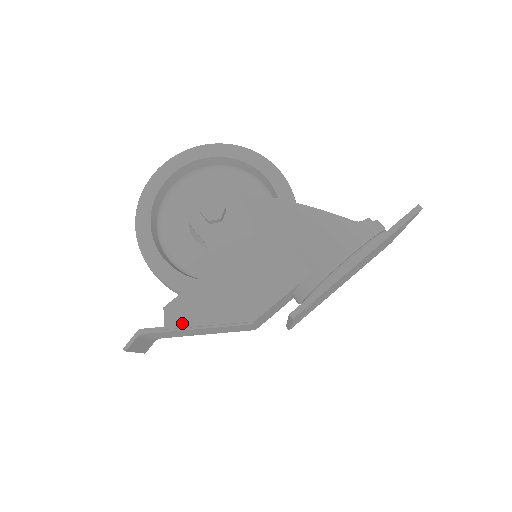
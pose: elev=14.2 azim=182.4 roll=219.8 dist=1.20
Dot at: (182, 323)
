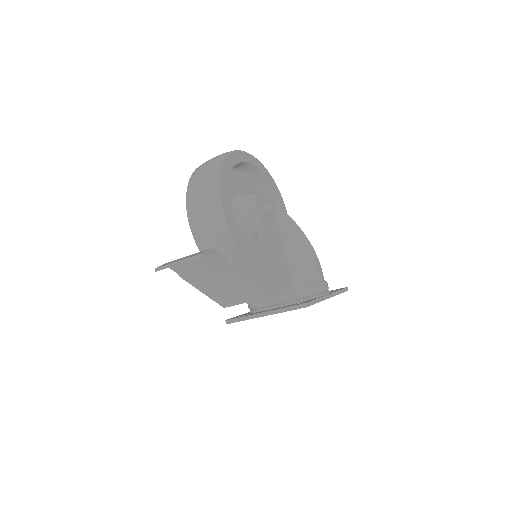
Dot at: (242, 265)
